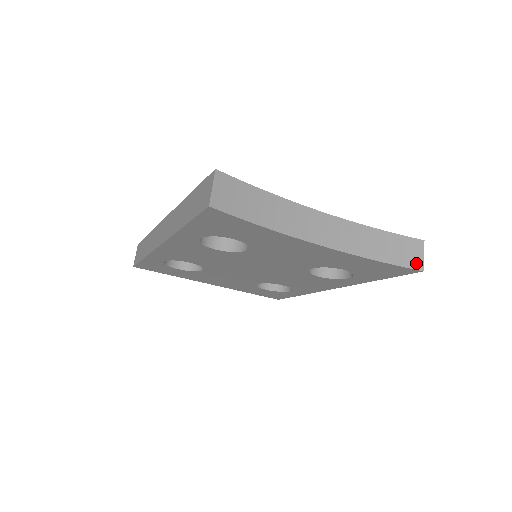
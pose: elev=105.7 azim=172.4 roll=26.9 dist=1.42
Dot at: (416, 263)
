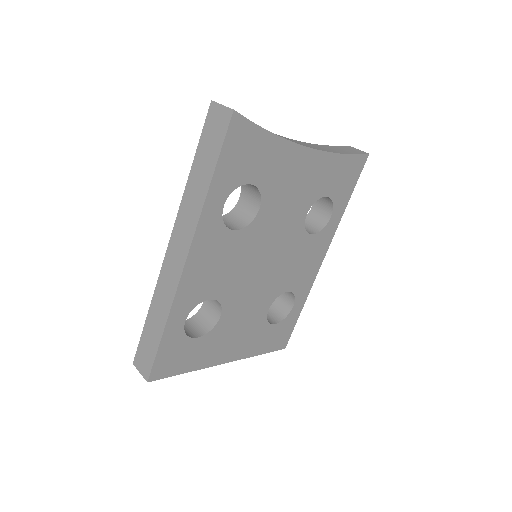
Dot at: (361, 152)
